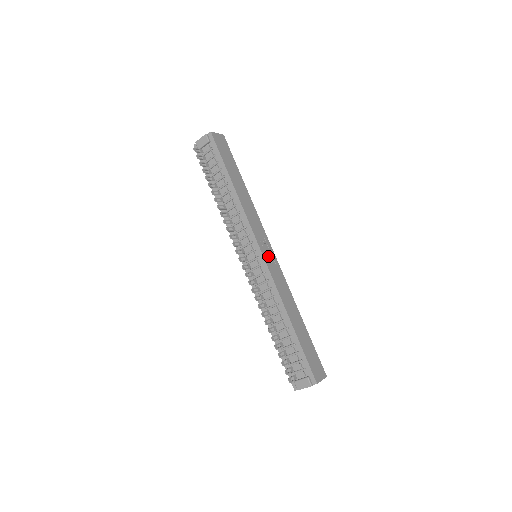
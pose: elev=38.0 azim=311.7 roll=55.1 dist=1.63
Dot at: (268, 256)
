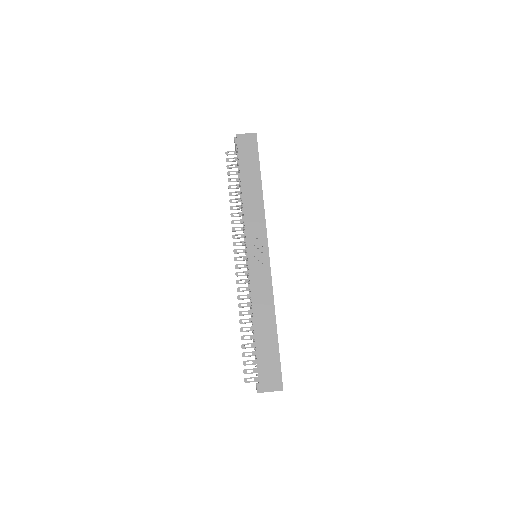
Dot at: (257, 258)
